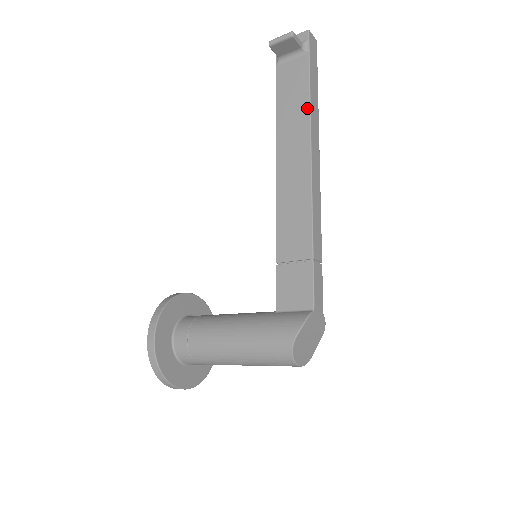
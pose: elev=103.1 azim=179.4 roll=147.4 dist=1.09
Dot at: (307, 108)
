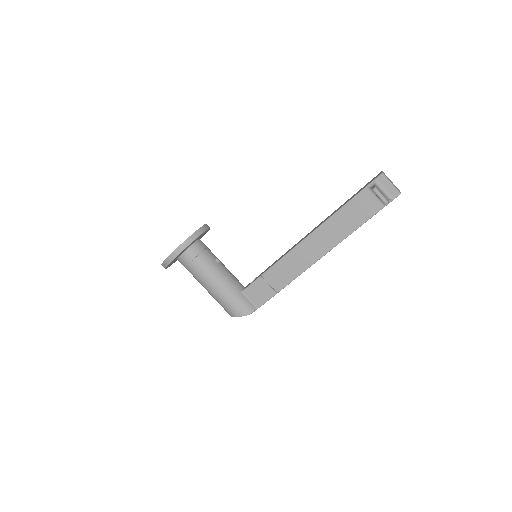
Dot at: (350, 233)
